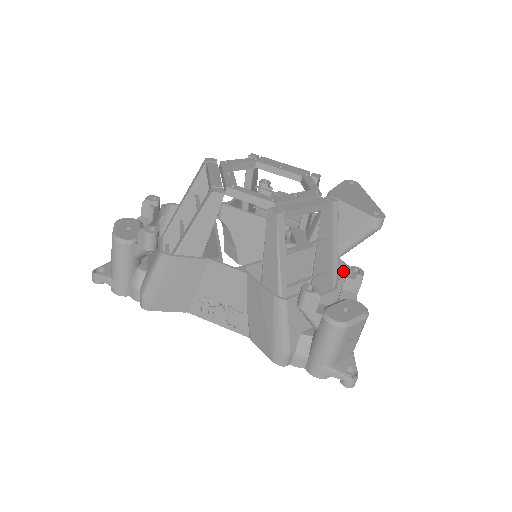
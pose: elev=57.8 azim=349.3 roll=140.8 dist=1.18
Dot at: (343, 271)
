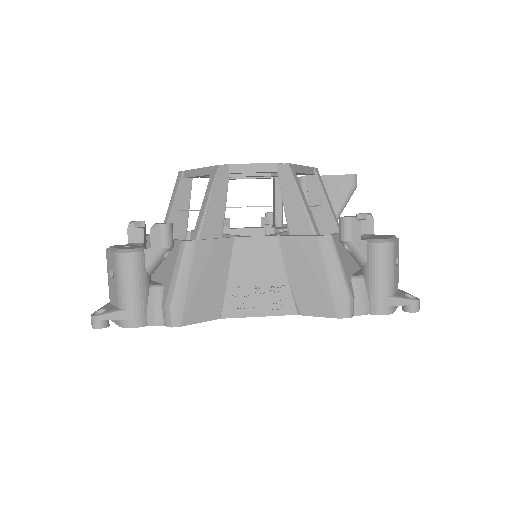
Dot at: occluded
